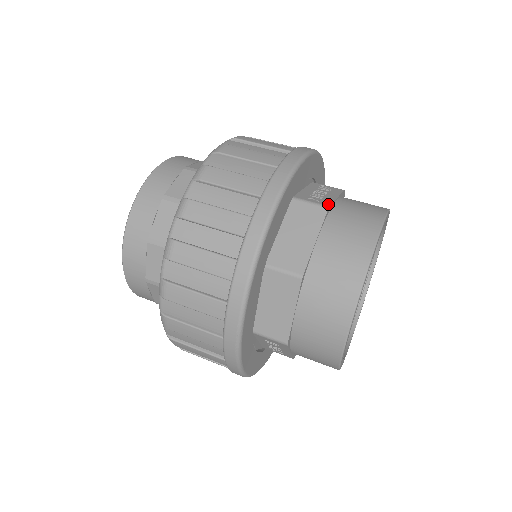
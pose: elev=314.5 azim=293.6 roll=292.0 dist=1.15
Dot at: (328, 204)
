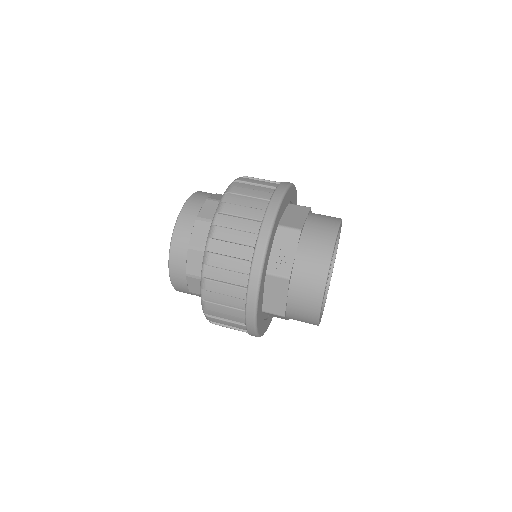
Dot at: (289, 274)
